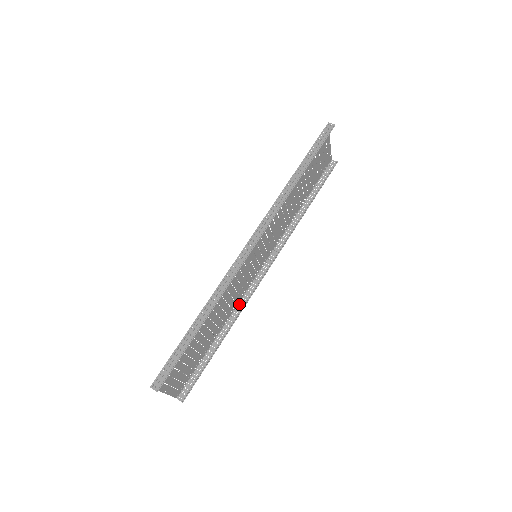
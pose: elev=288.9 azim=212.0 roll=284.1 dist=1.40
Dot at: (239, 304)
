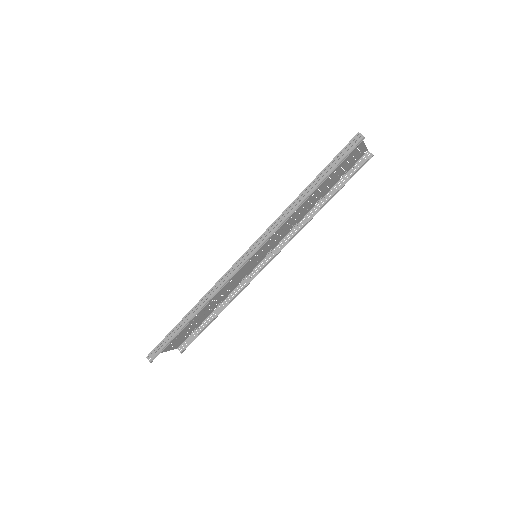
Dot at: (239, 285)
